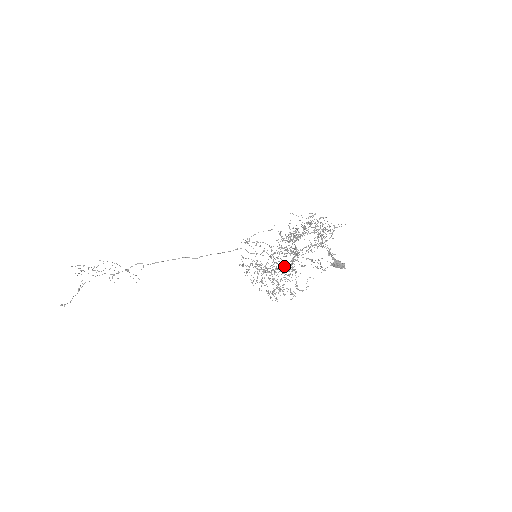
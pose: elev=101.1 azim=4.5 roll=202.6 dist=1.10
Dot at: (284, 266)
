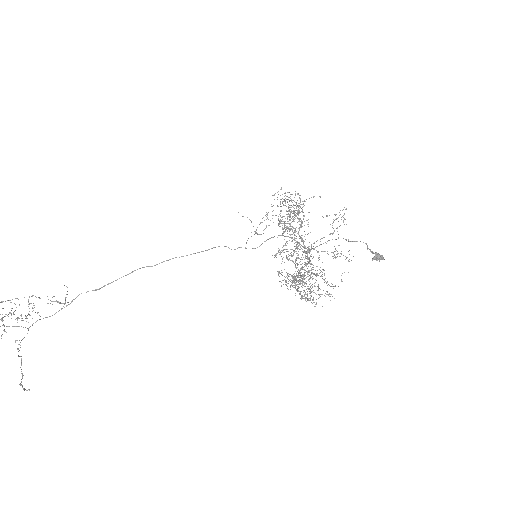
Dot at: occluded
